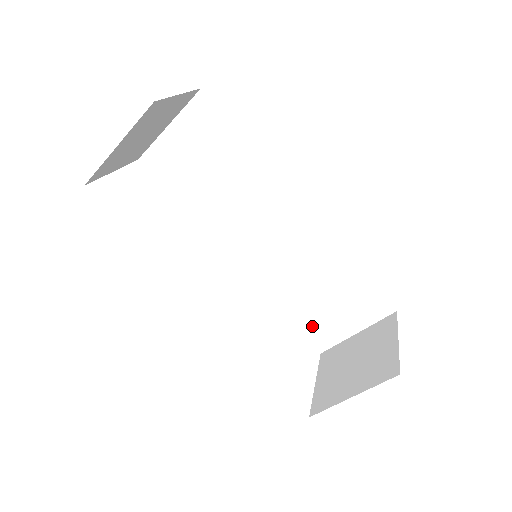
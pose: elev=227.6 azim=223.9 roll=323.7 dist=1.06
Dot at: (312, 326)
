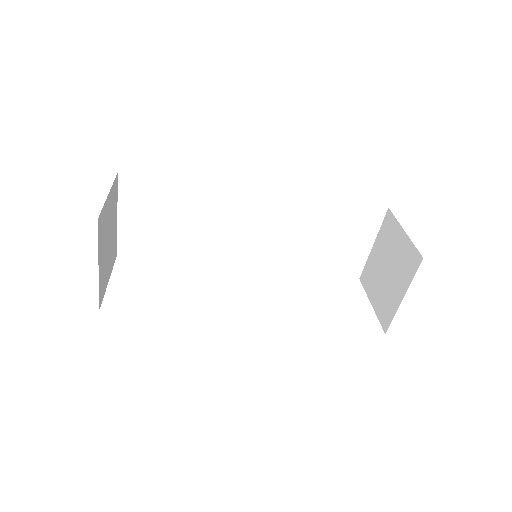
Dot at: (337, 266)
